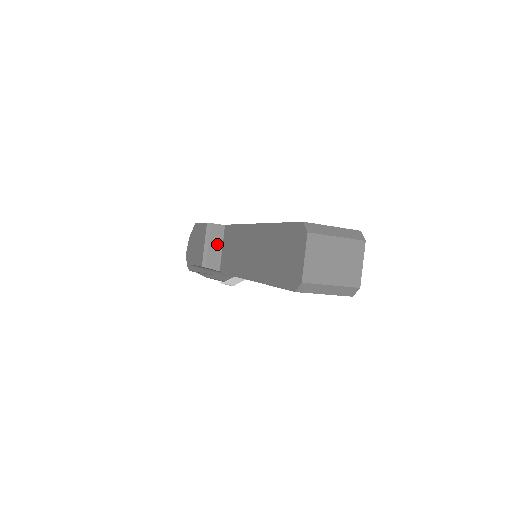
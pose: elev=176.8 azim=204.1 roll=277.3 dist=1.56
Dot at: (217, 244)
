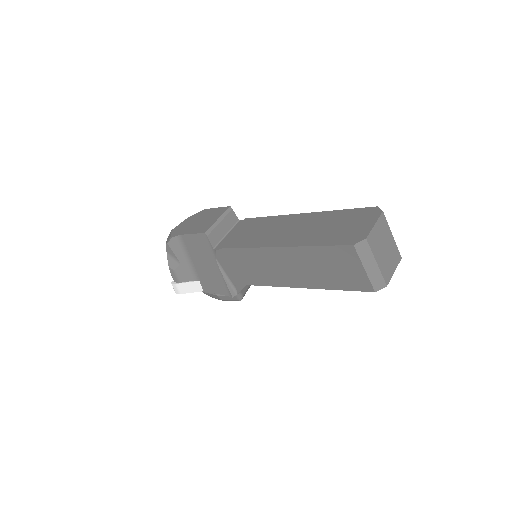
Dot at: (226, 228)
